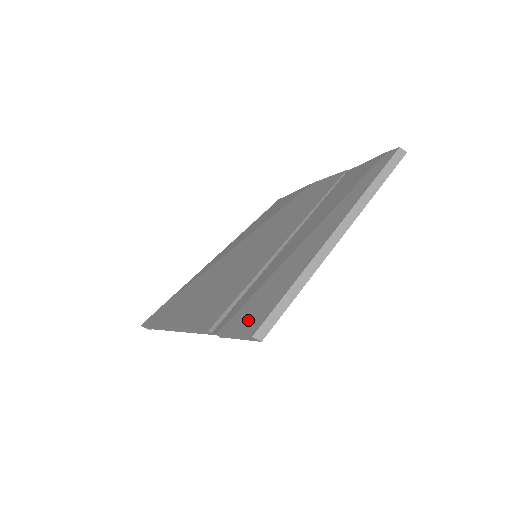
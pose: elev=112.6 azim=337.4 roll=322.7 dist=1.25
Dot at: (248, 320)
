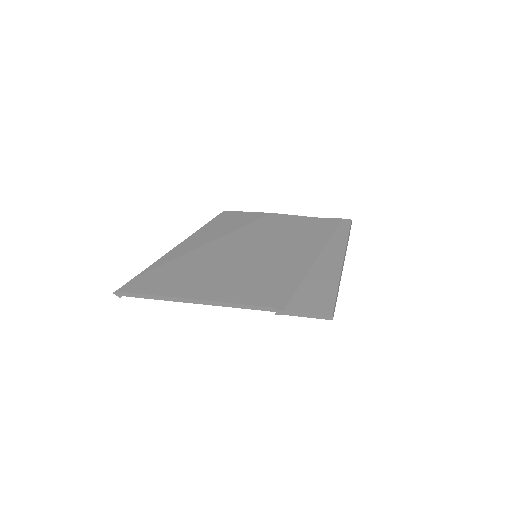
Dot at: (315, 305)
